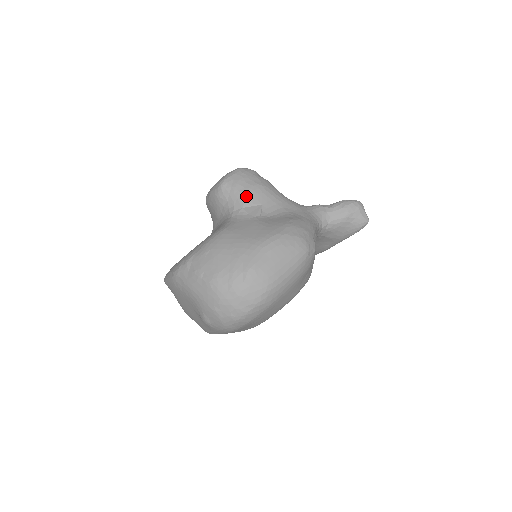
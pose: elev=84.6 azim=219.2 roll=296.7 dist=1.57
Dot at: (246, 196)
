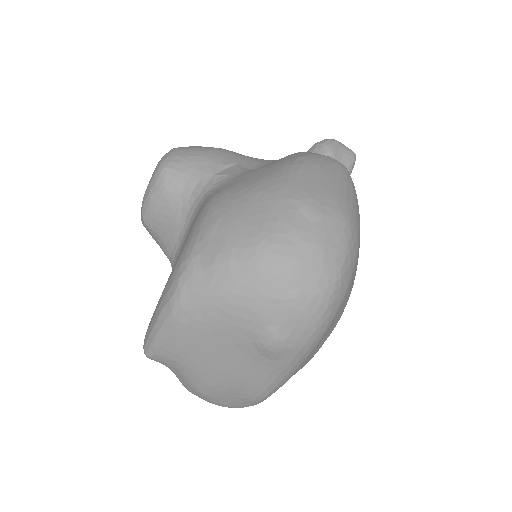
Dot at: (209, 161)
